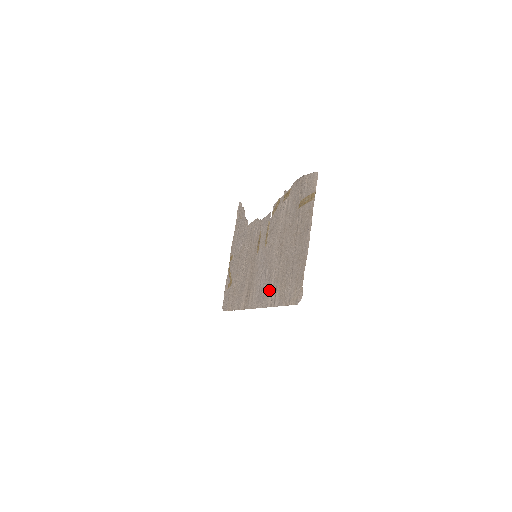
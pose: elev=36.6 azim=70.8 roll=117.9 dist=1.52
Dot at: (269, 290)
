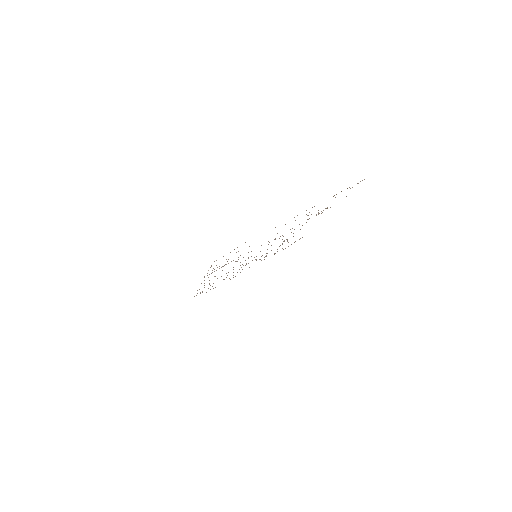
Dot at: occluded
